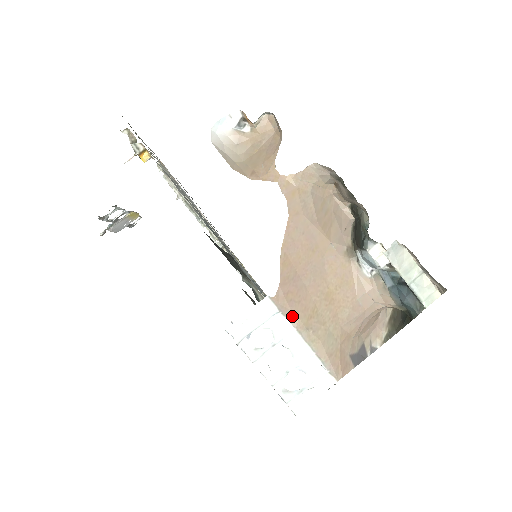
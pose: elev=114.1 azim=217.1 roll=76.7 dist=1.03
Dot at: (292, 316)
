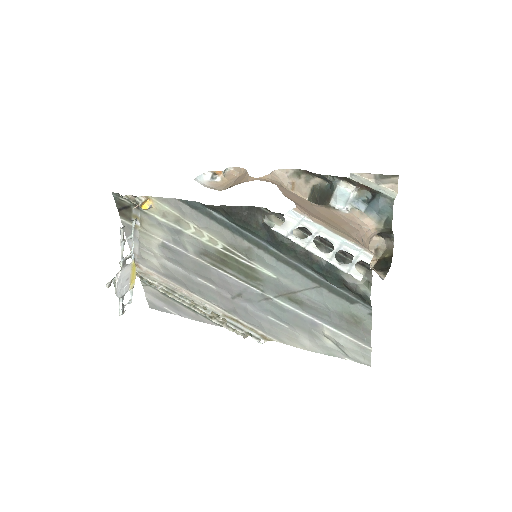
Dot at: (315, 220)
